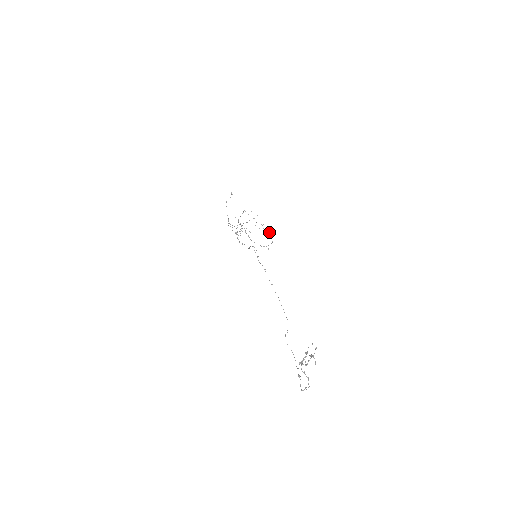
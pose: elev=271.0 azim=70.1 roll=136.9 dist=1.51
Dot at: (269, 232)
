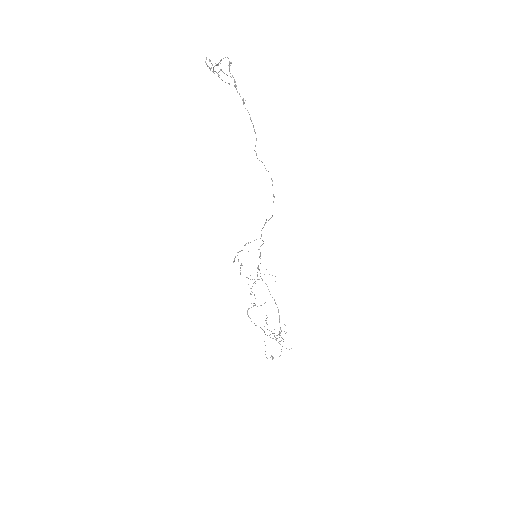
Dot at: occluded
